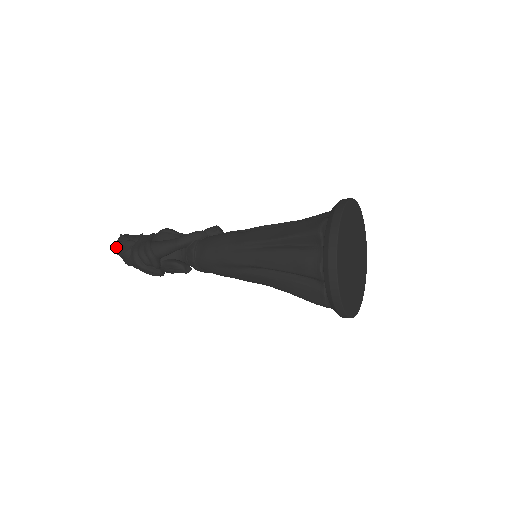
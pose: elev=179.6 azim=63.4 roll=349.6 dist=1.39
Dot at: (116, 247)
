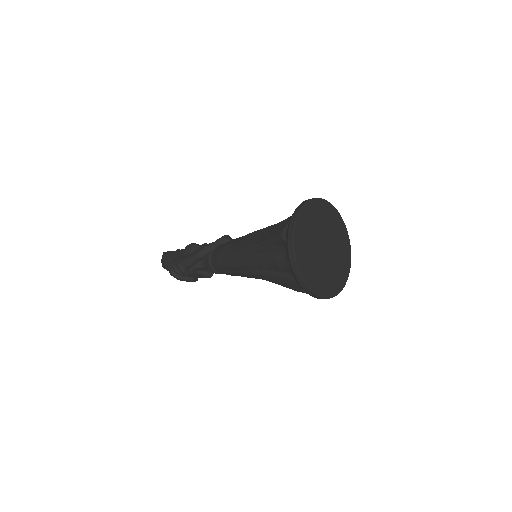
Dot at: occluded
